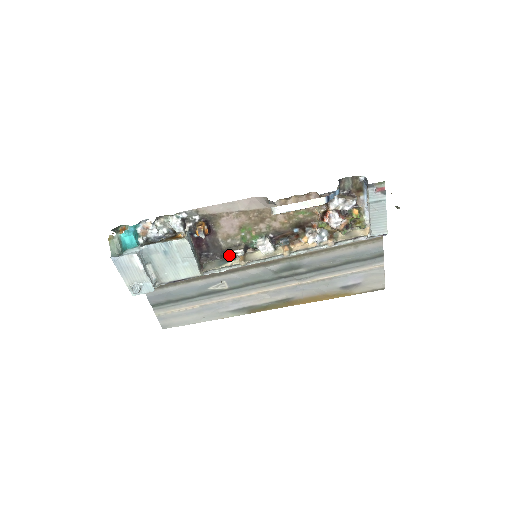
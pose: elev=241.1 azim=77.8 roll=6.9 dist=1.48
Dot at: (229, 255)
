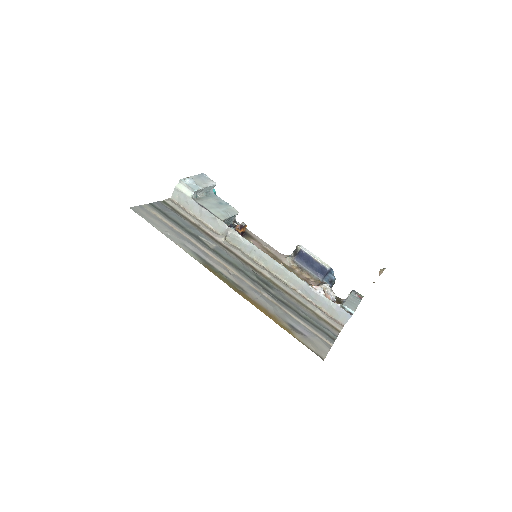
Dot at: occluded
